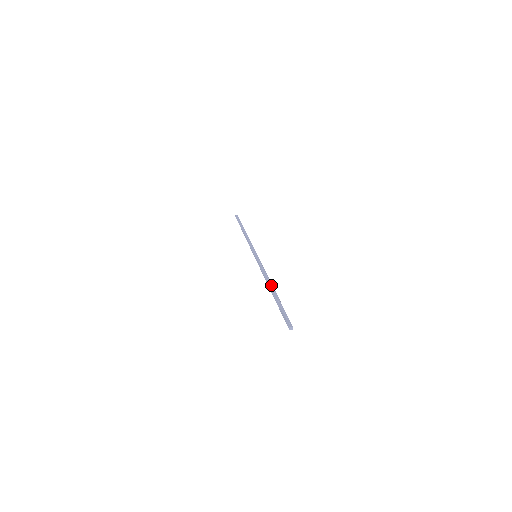
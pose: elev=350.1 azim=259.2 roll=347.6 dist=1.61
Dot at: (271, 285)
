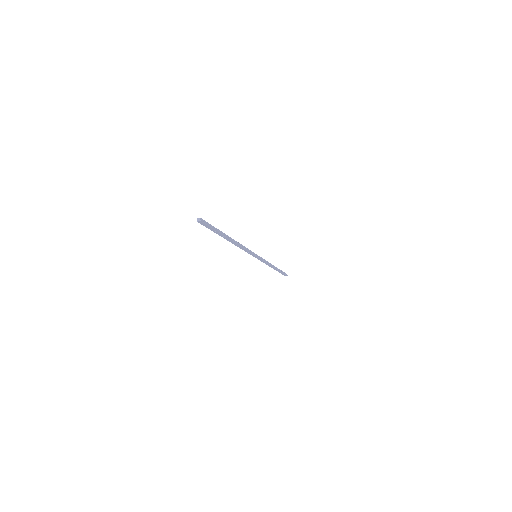
Dot at: (232, 239)
